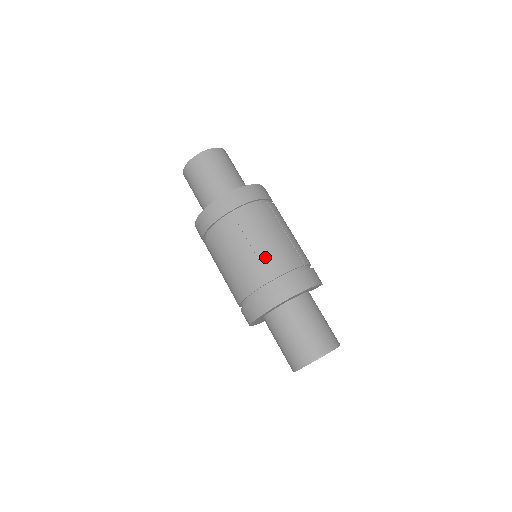
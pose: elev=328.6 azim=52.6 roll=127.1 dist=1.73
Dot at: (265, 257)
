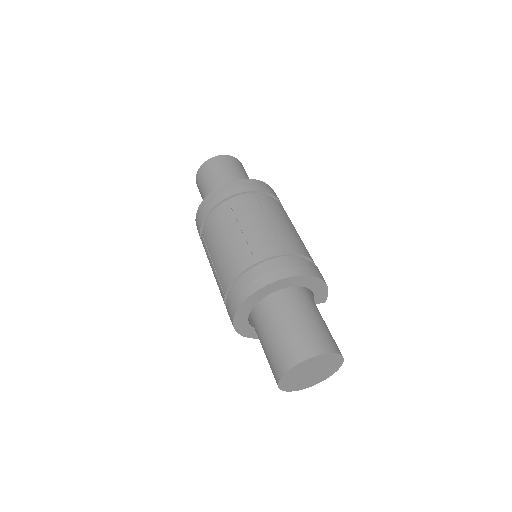
Dot at: (283, 234)
